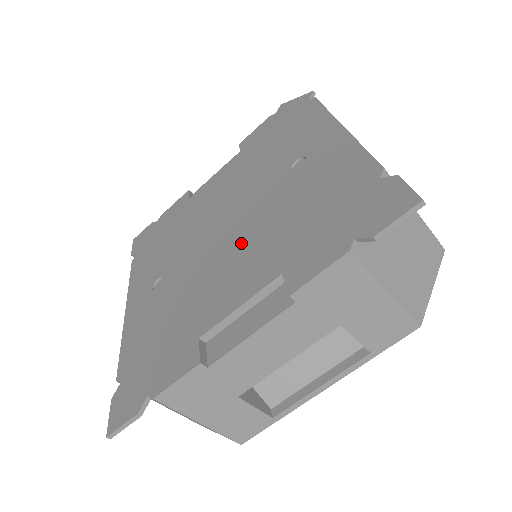
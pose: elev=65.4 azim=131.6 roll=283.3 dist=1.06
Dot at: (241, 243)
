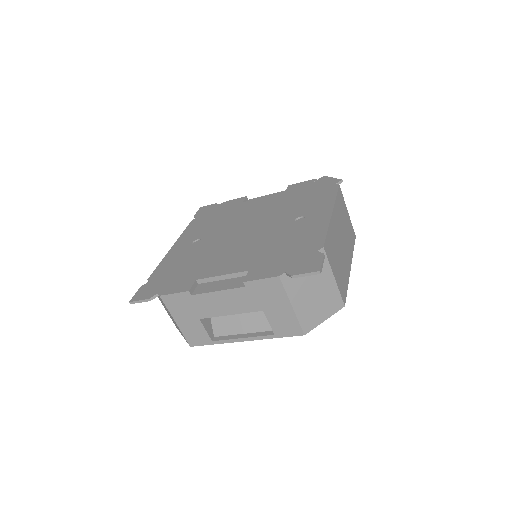
Dot at: (245, 245)
